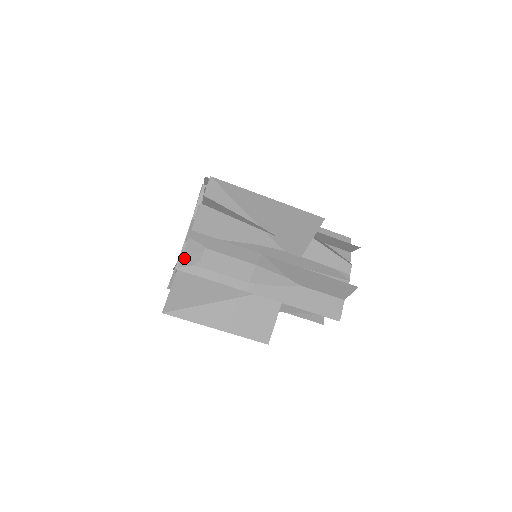
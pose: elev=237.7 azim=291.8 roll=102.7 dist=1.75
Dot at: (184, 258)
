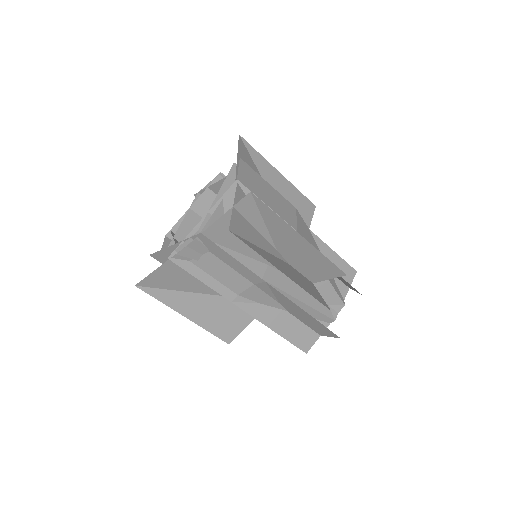
Dot at: (182, 253)
